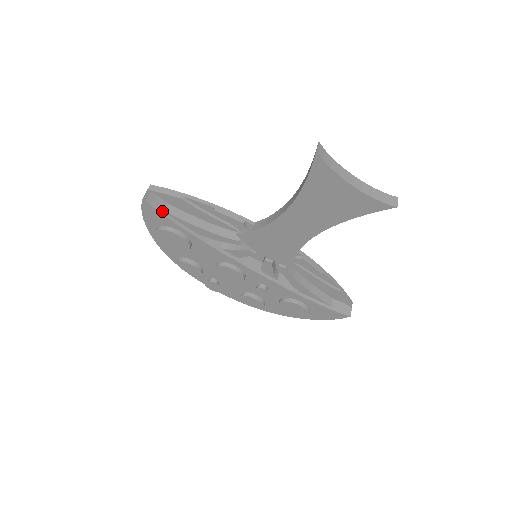
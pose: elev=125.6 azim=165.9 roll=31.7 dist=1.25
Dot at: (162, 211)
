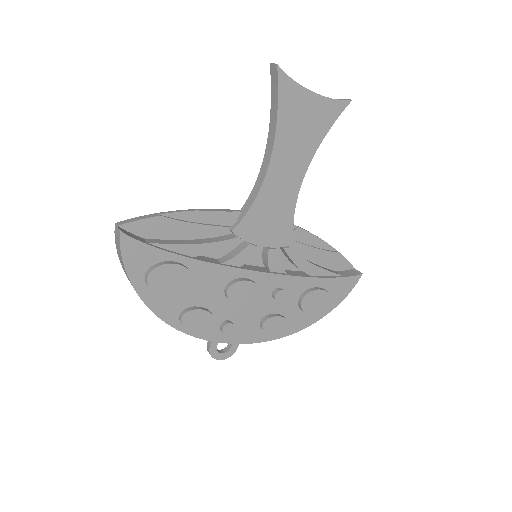
Dot at: (145, 243)
